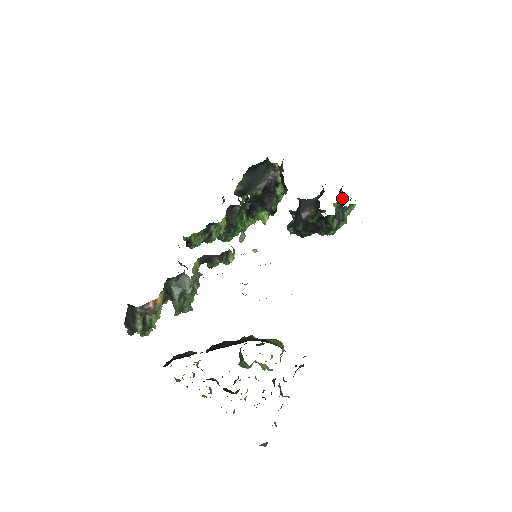
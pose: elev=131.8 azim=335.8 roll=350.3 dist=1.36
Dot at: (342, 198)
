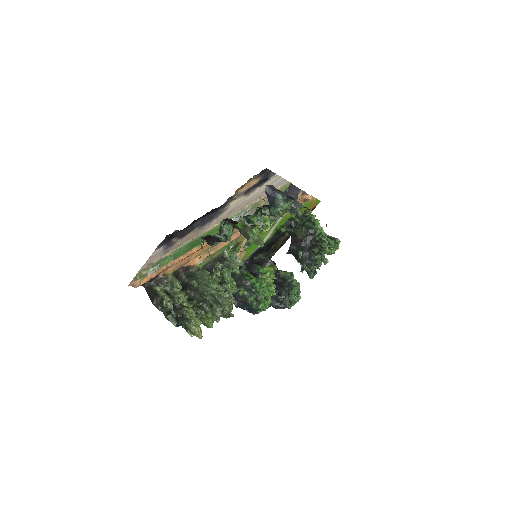
Dot at: occluded
